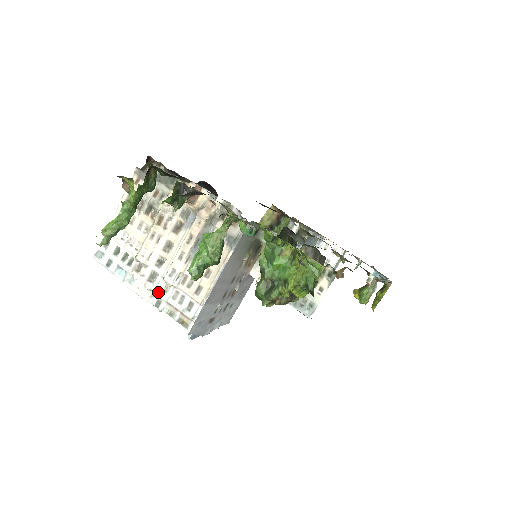
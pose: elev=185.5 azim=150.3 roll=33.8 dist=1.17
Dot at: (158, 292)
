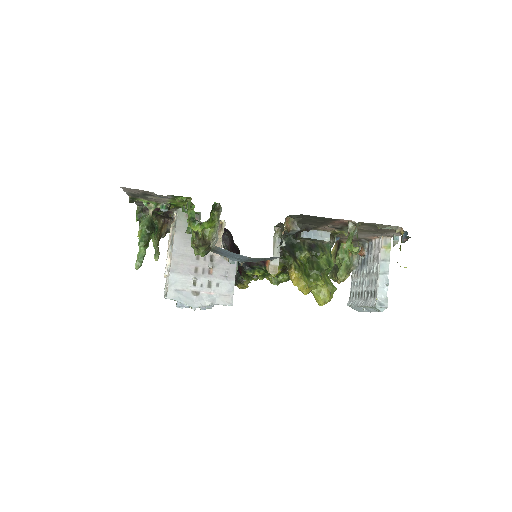
Dot at: occluded
